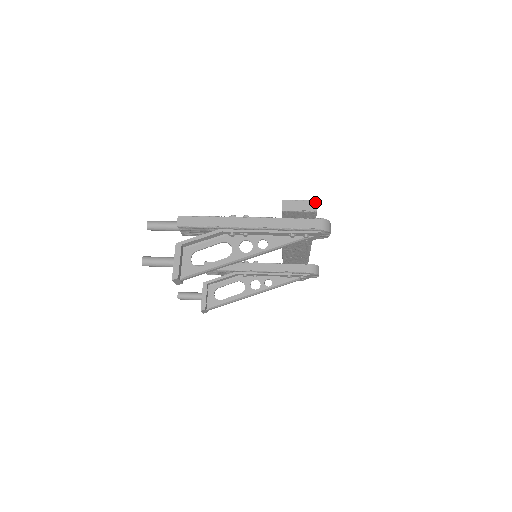
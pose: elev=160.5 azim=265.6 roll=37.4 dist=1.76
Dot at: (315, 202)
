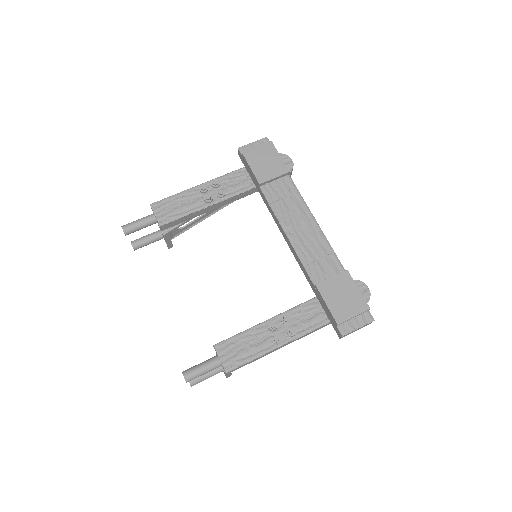
Dot at: occluded
